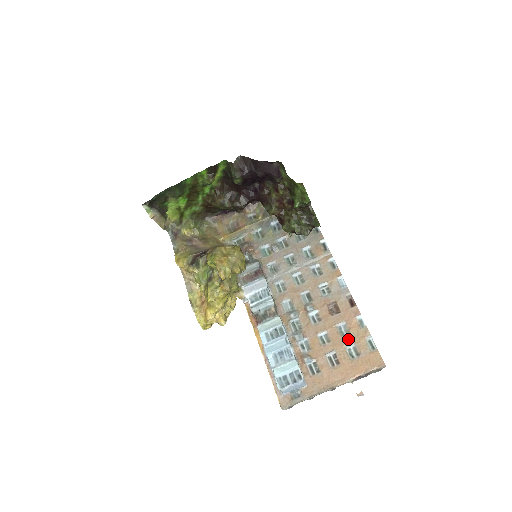
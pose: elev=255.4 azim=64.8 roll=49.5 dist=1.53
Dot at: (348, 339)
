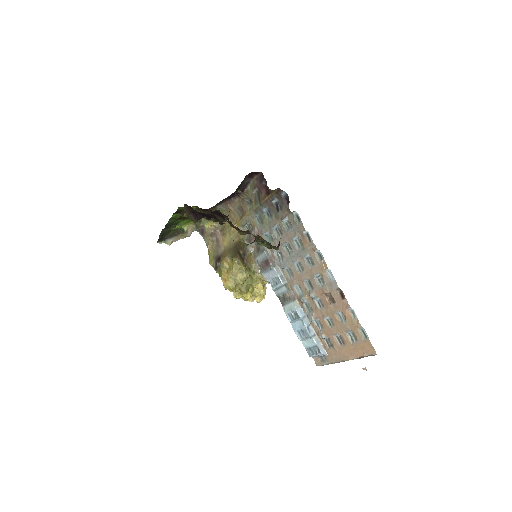
Dot at: (346, 326)
